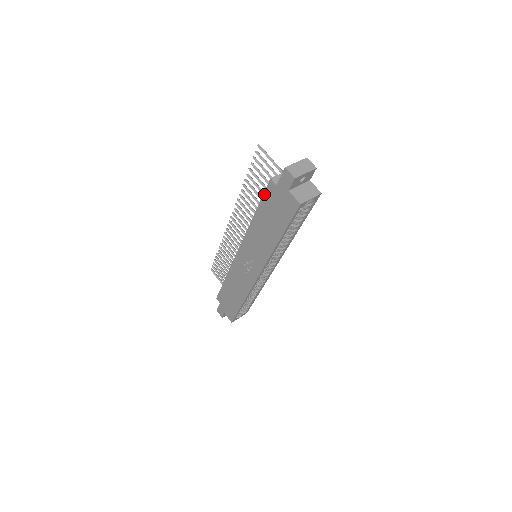
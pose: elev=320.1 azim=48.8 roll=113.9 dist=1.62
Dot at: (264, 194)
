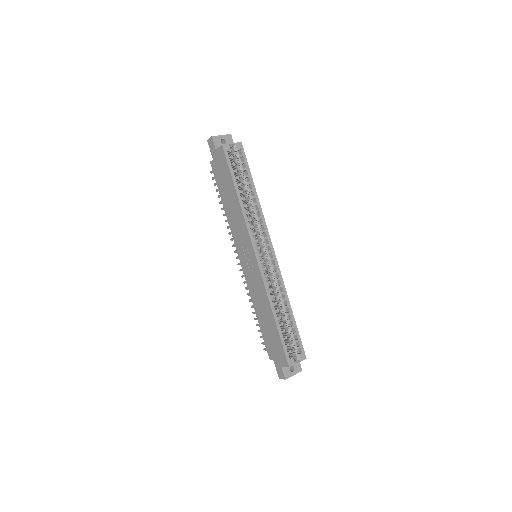
Dot at: (215, 179)
